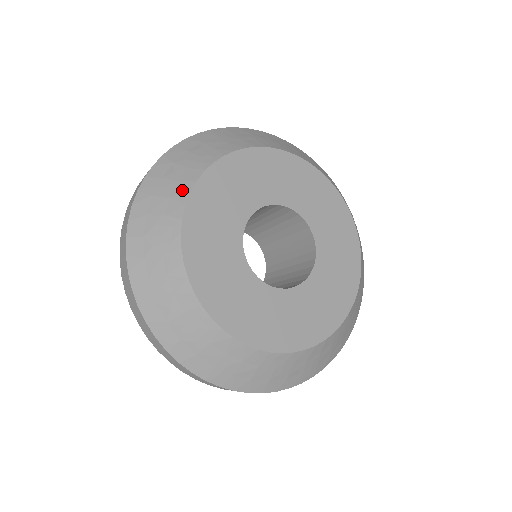
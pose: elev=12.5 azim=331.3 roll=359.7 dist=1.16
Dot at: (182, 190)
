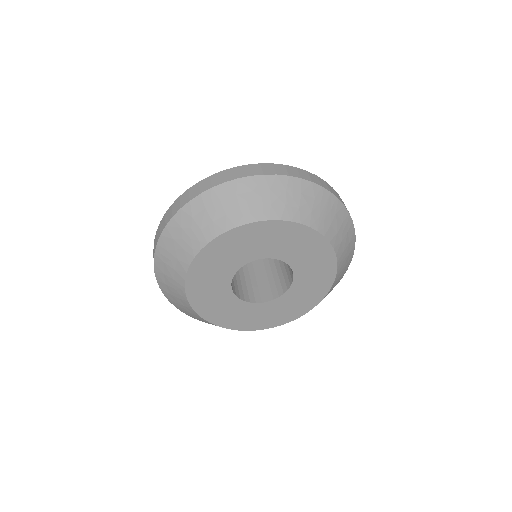
Dot at: (192, 311)
